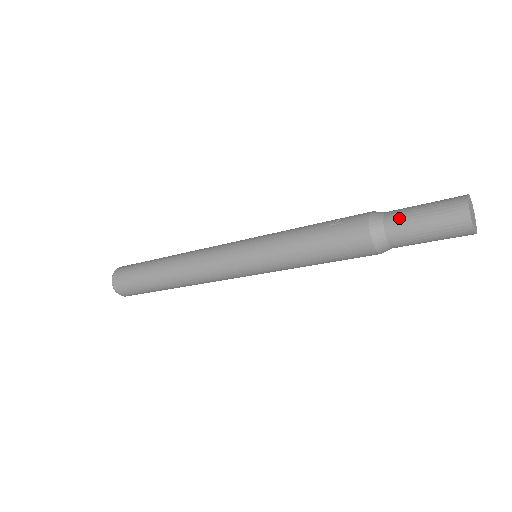
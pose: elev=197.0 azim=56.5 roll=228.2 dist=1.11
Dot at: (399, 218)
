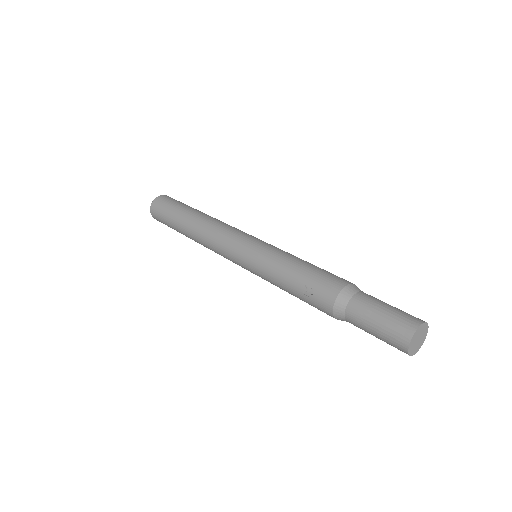
Dot at: (356, 323)
